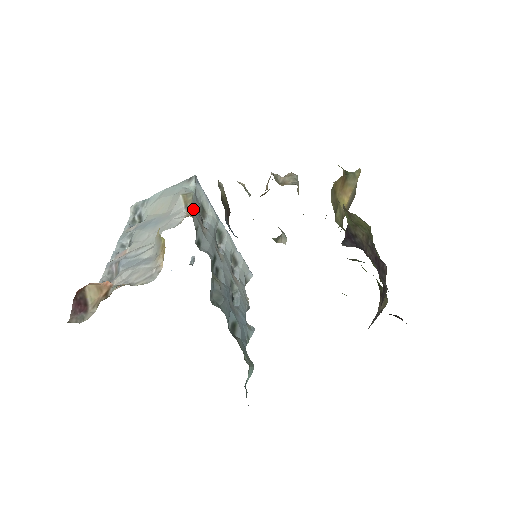
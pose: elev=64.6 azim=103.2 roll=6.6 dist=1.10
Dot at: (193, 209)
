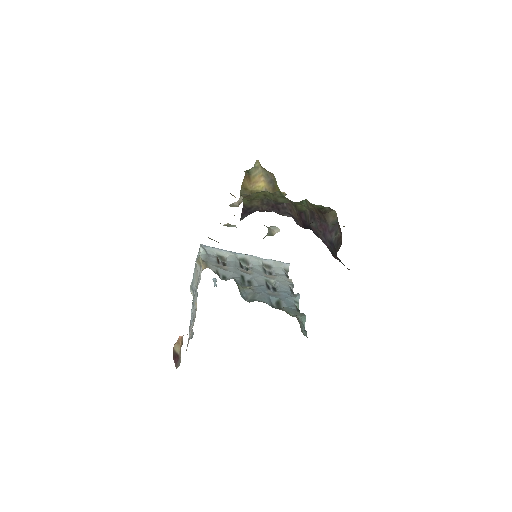
Dot at: (207, 263)
